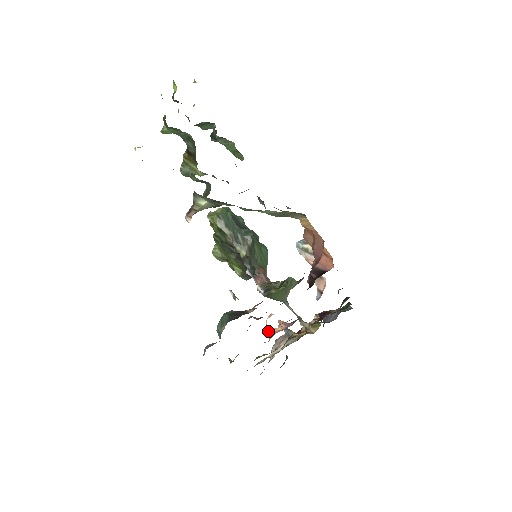
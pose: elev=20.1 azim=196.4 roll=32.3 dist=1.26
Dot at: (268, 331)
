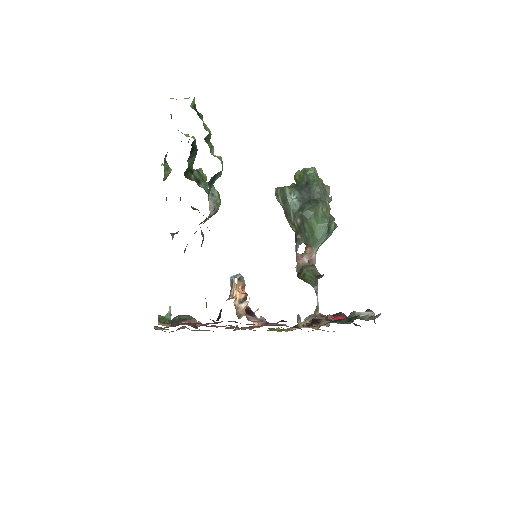
Dot at: occluded
